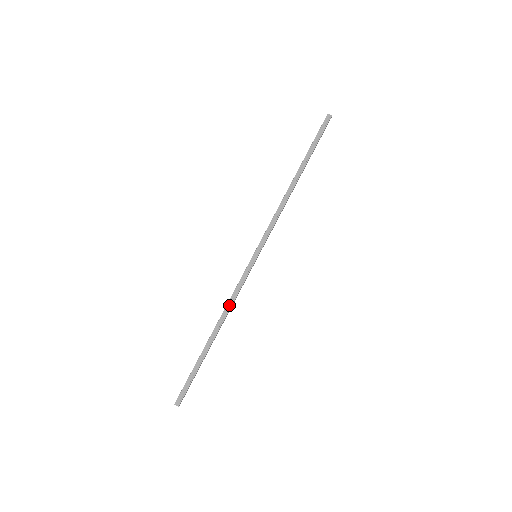
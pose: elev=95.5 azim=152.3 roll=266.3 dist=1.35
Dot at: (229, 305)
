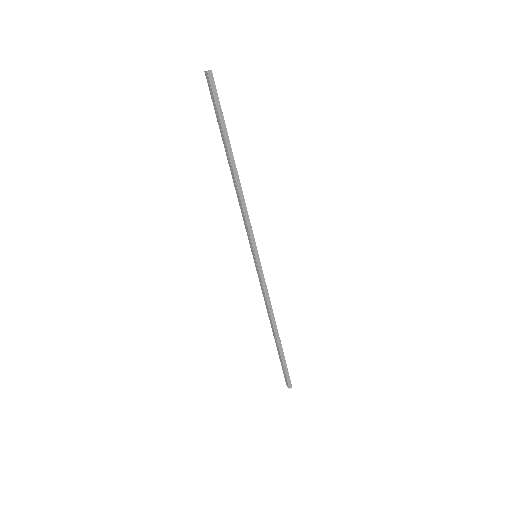
Dot at: (266, 306)
